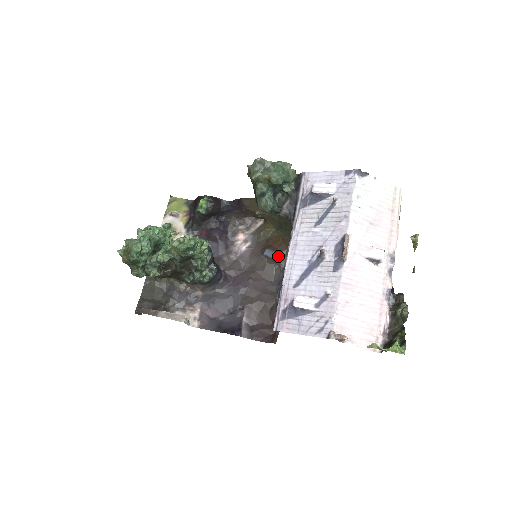
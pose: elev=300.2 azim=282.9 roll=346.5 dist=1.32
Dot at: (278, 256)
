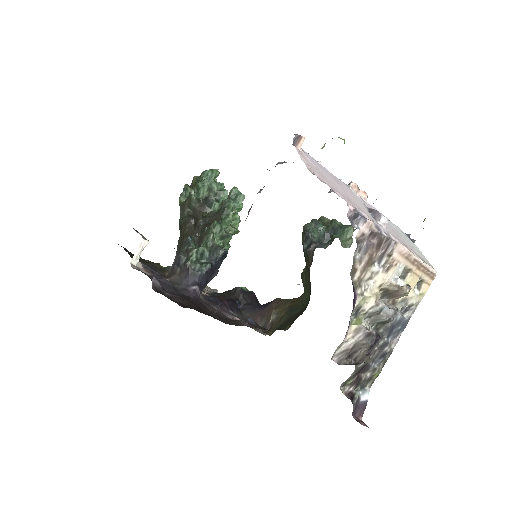
Dot at: (253, 323)
